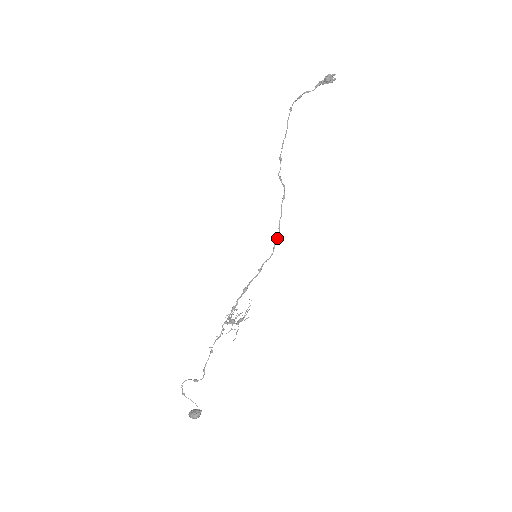
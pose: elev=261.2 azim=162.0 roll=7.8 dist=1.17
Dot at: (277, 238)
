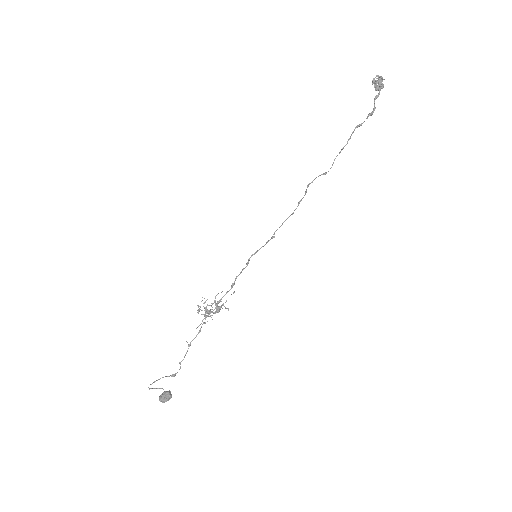
Dot at: occluded
